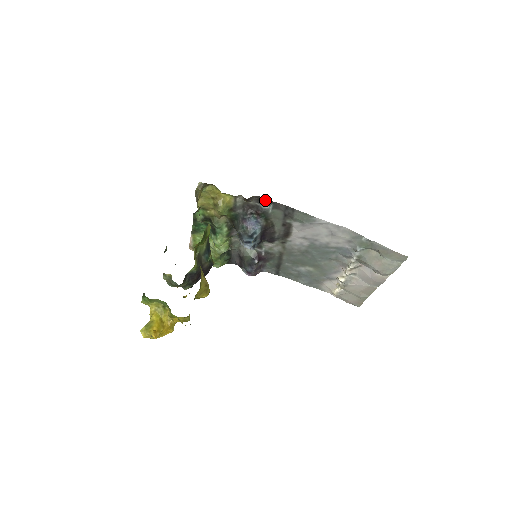
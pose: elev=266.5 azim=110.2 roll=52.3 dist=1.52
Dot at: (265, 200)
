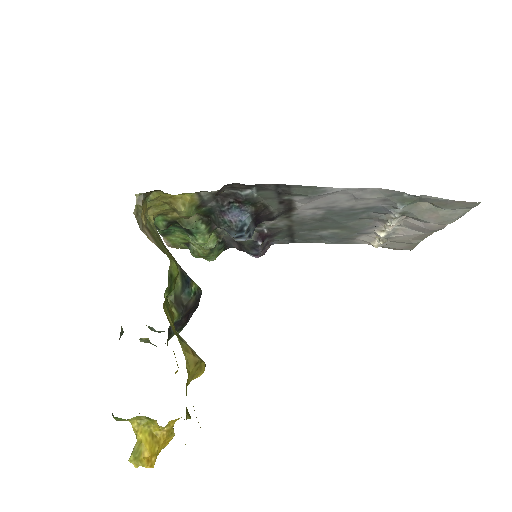
Dot at: (242, 185)
